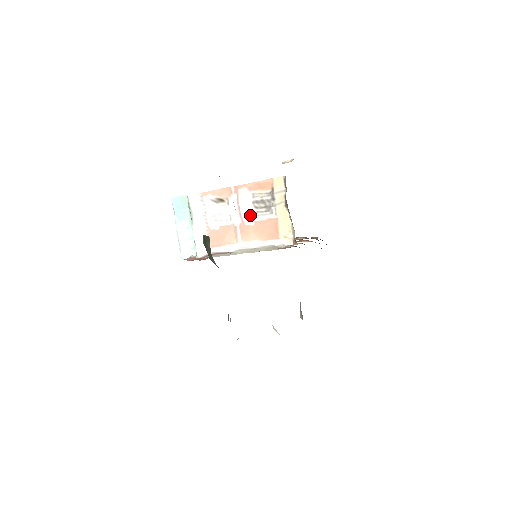
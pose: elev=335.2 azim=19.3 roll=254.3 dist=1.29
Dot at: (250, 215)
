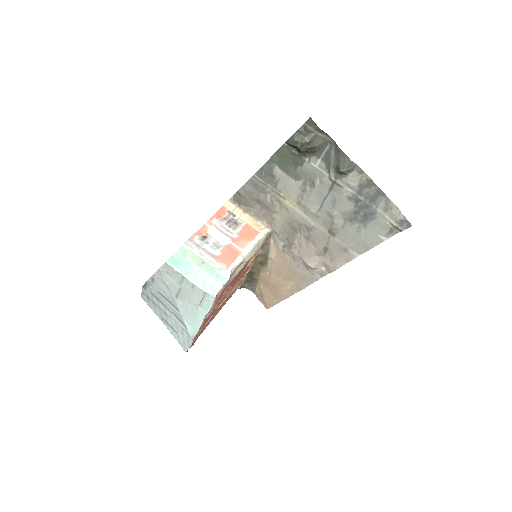
Dot at: (231, 232)
